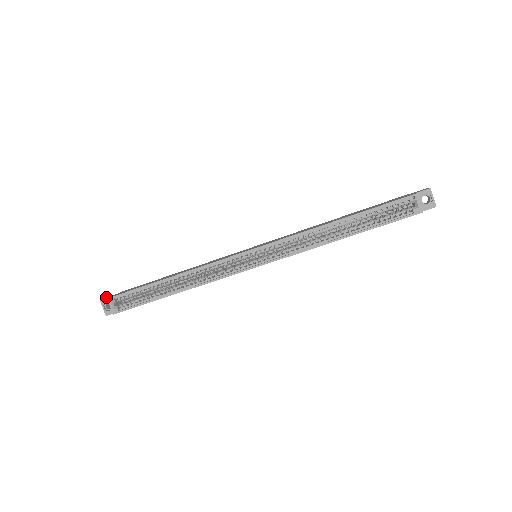
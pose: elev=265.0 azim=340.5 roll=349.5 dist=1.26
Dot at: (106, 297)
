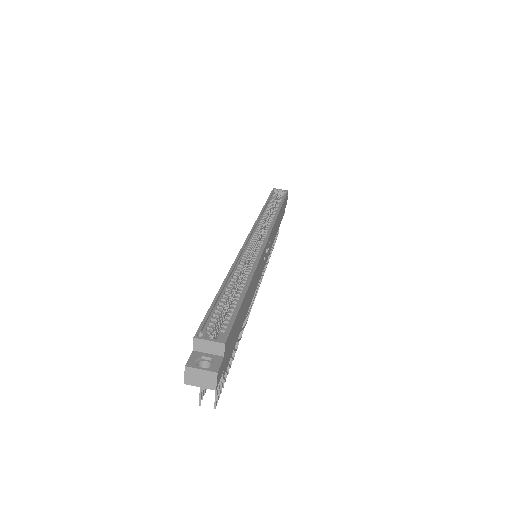
Dot at: (185, 375)
